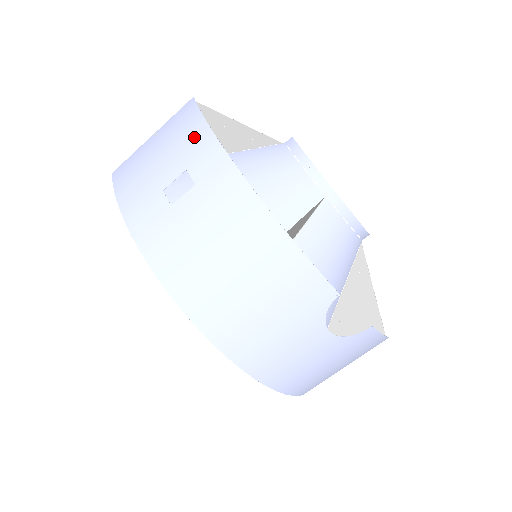
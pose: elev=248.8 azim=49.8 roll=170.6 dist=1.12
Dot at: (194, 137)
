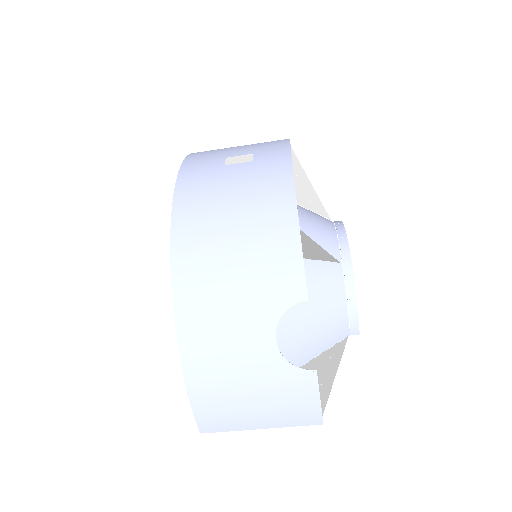
Dot at: (274, 144)
